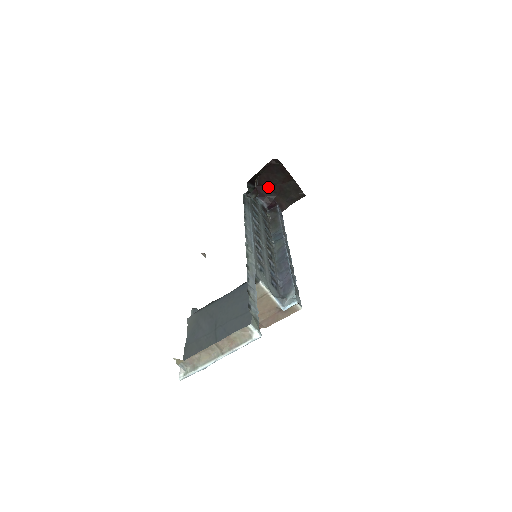
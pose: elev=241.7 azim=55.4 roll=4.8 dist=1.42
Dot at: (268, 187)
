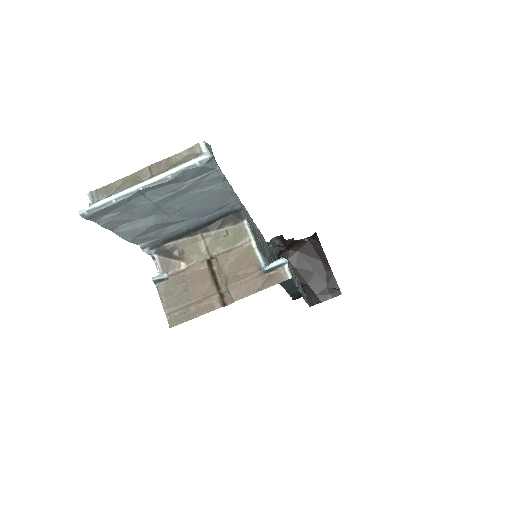
Dot at: (300, 272)
